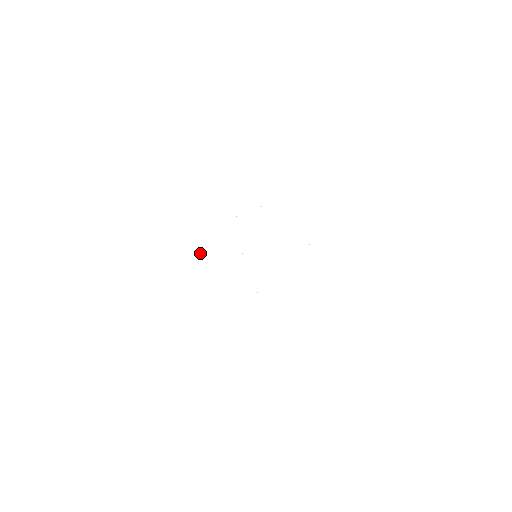
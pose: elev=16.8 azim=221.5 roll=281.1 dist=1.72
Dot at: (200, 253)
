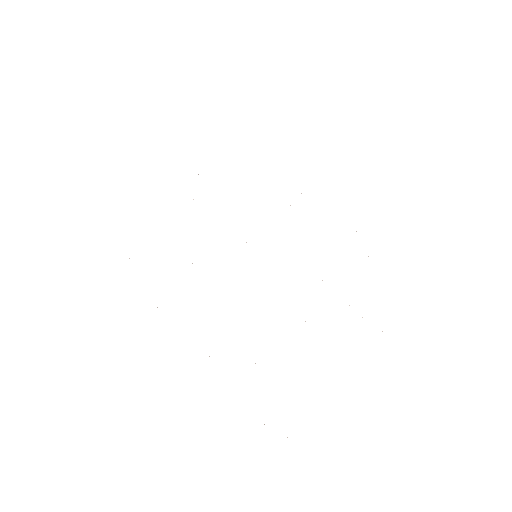
Dot at: occluded
